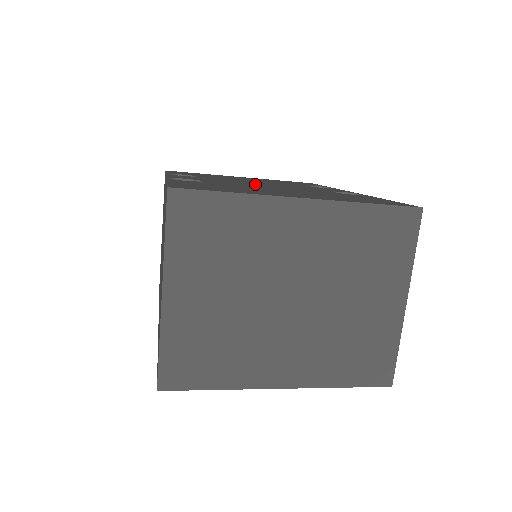
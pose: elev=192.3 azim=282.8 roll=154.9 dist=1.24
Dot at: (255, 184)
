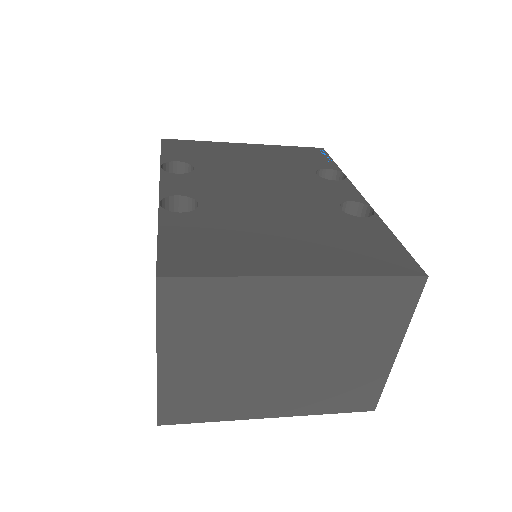
Dot at: (256, 196)
